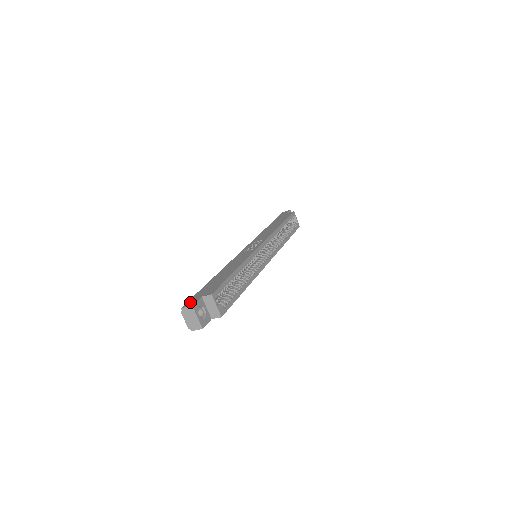
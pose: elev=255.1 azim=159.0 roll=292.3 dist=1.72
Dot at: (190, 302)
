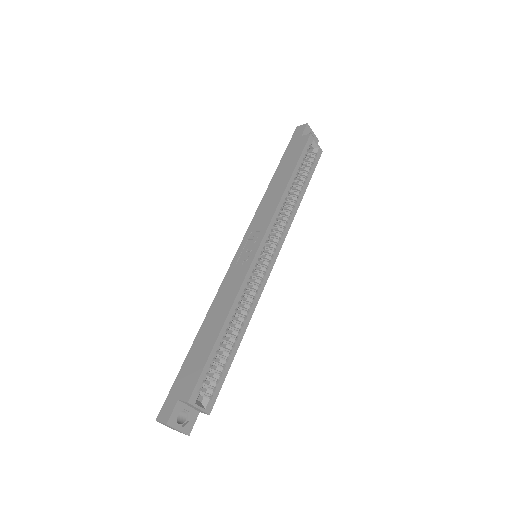
Dot at: (165, 409)
